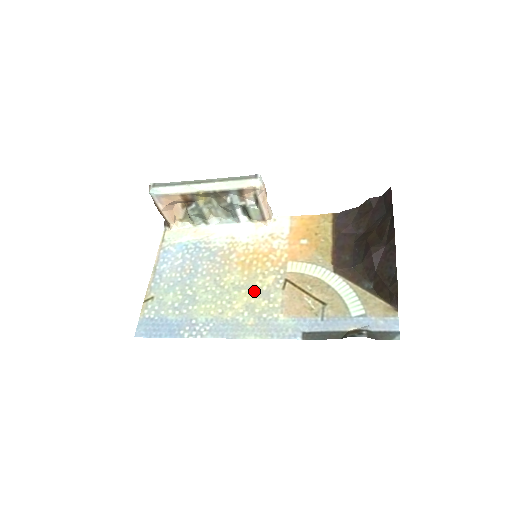
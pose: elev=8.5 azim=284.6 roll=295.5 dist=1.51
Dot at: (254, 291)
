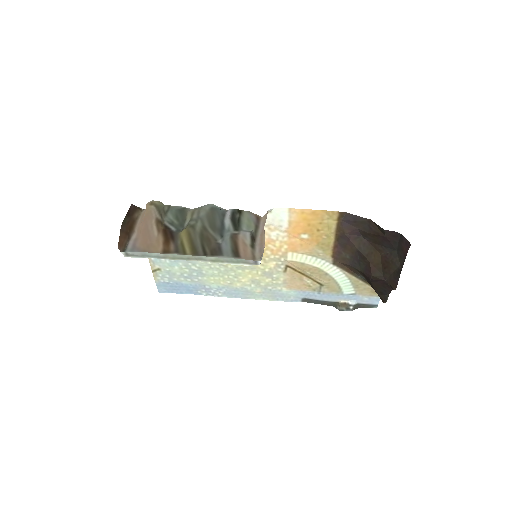
Dot at: (257, 272)
